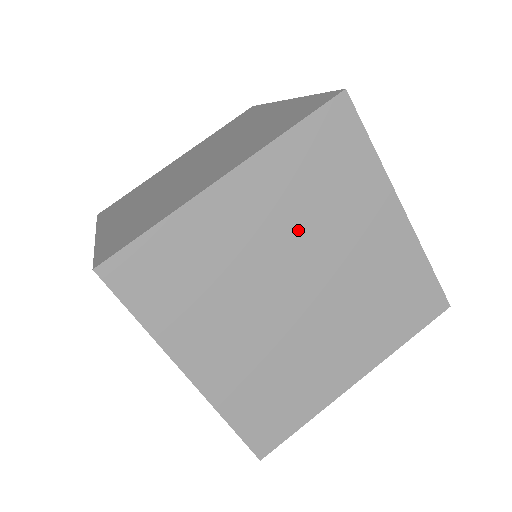
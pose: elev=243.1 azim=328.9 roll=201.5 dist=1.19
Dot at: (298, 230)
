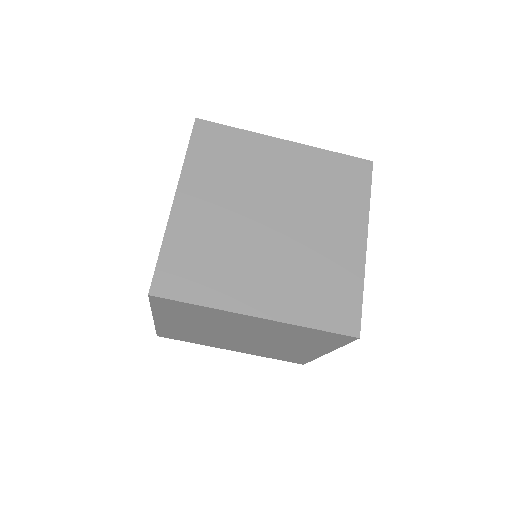
Dot at: (239, 193)
